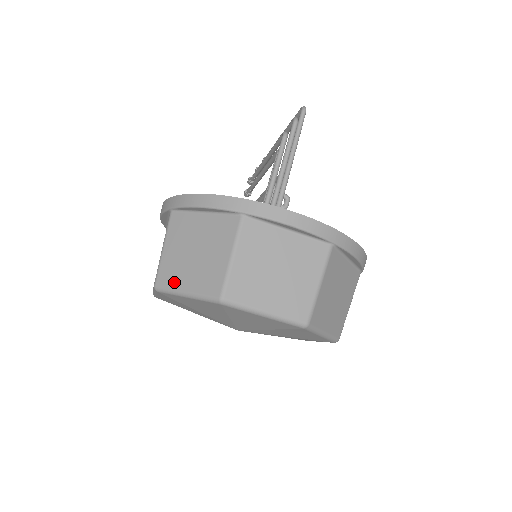
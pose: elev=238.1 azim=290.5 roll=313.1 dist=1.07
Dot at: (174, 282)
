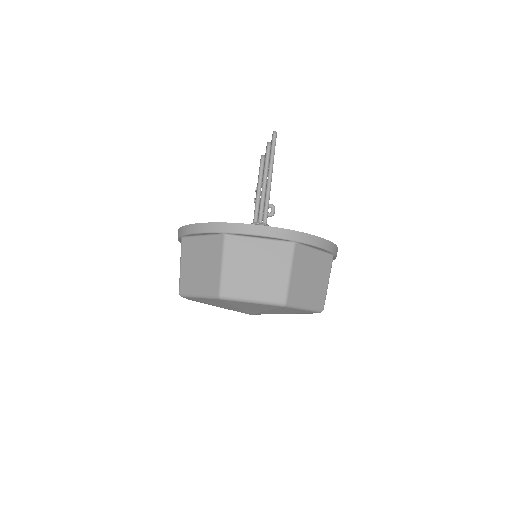
Dot at: (190, 288)
